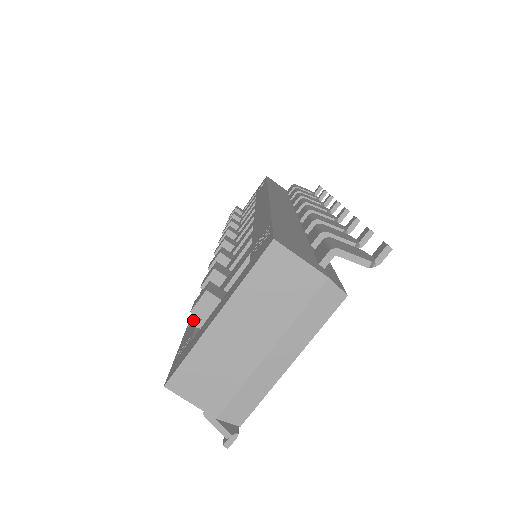
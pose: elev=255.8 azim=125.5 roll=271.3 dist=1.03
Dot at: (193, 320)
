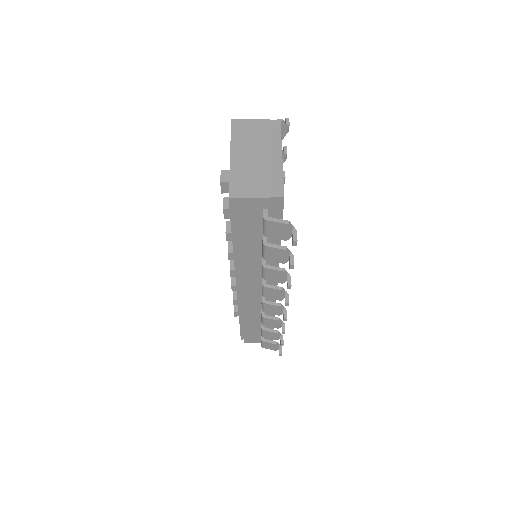
Dot at: occluded
